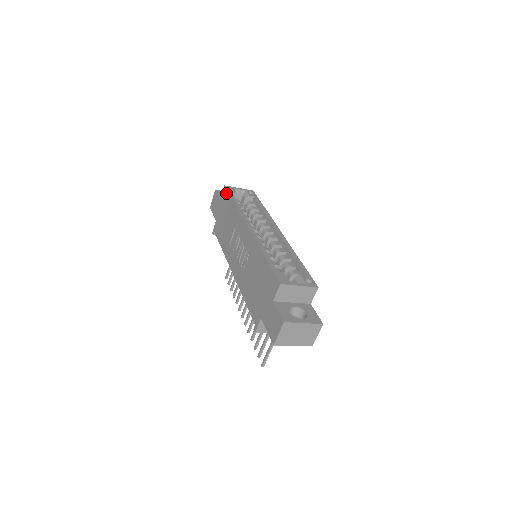
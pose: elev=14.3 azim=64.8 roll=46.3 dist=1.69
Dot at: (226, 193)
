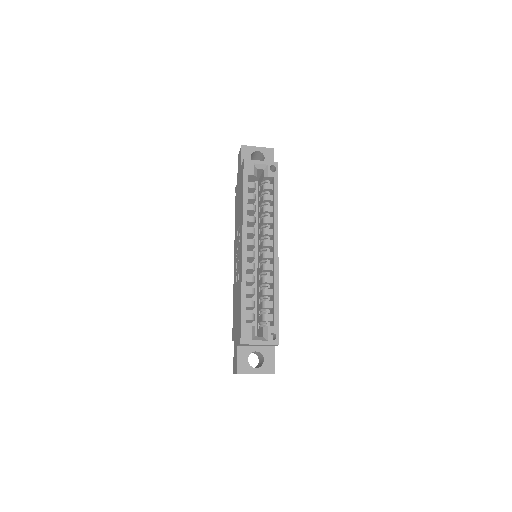
Dot at: (242, 172)
